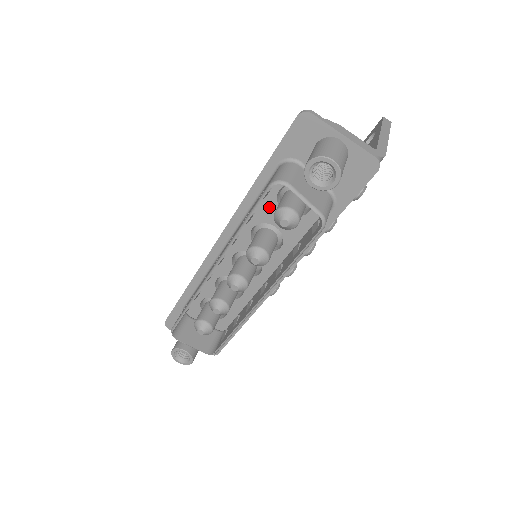
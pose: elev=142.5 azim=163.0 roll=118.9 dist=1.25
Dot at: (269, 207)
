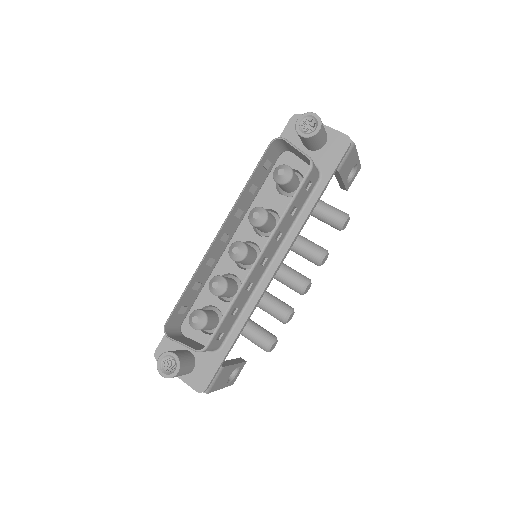
Dot at: (269, 193)
